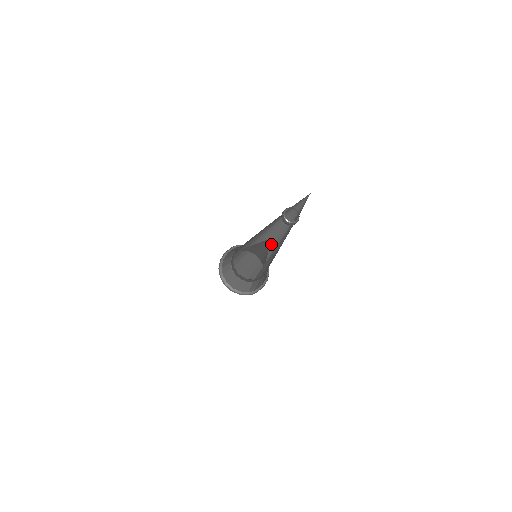
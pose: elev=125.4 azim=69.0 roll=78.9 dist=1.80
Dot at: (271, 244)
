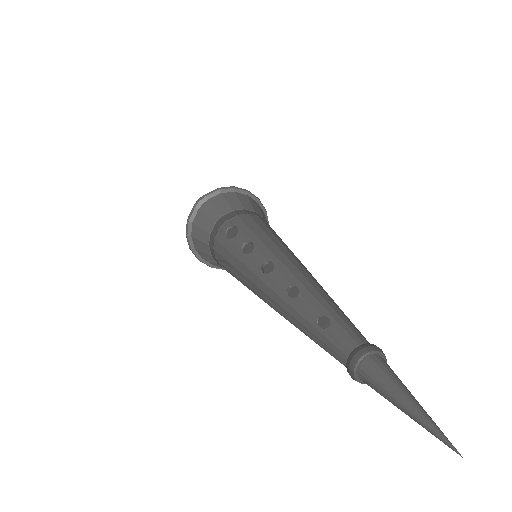
Dot at: occluded
